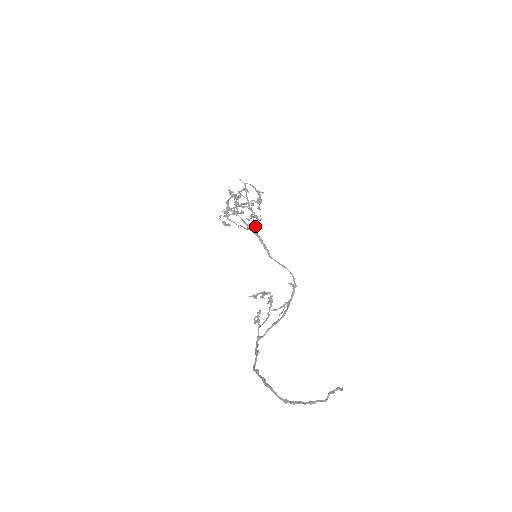
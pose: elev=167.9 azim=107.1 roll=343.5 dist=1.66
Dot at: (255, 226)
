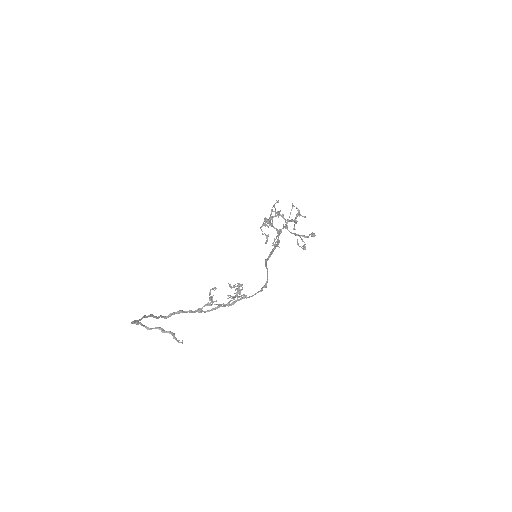
Dot at: (278, 238)
